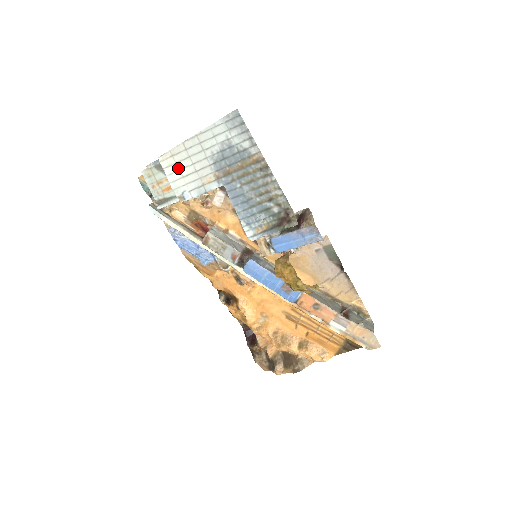
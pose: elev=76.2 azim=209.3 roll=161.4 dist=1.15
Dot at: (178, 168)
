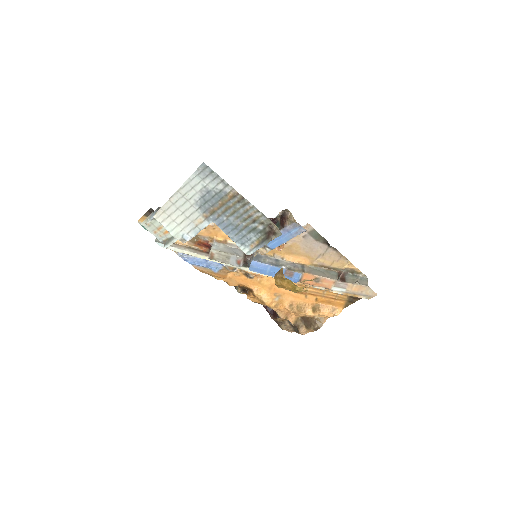
Dot at: (172, 219)
